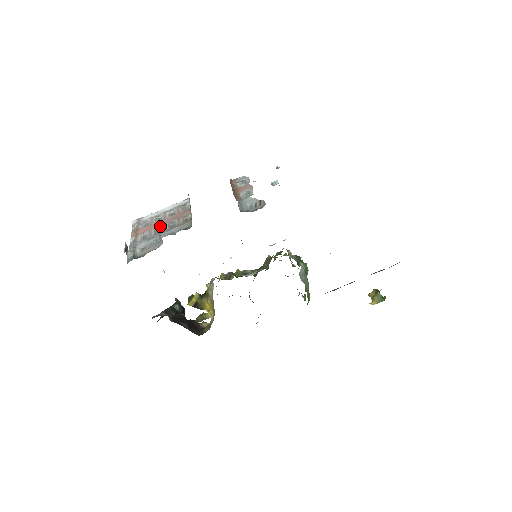
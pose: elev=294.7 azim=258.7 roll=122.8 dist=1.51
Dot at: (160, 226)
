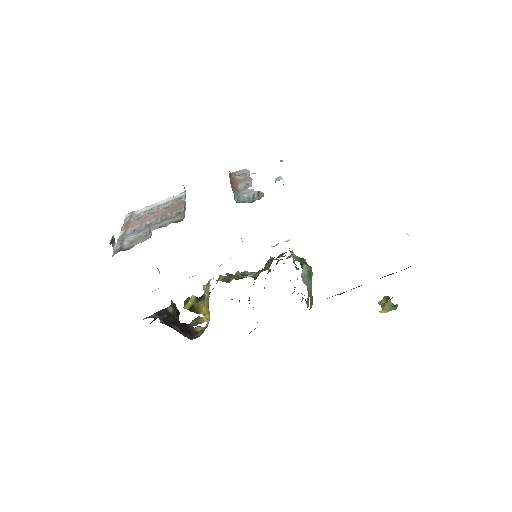
Dot at: (152, 219)
